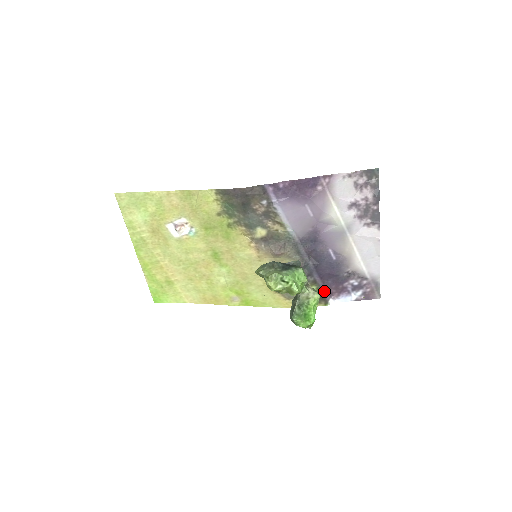
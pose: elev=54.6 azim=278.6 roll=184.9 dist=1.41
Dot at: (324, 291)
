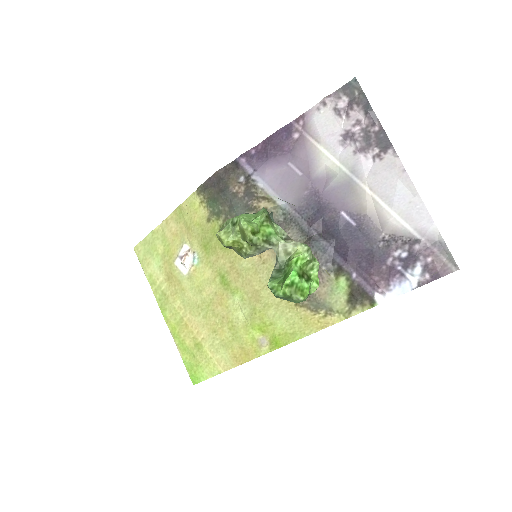
Dot at: (360, 281)
